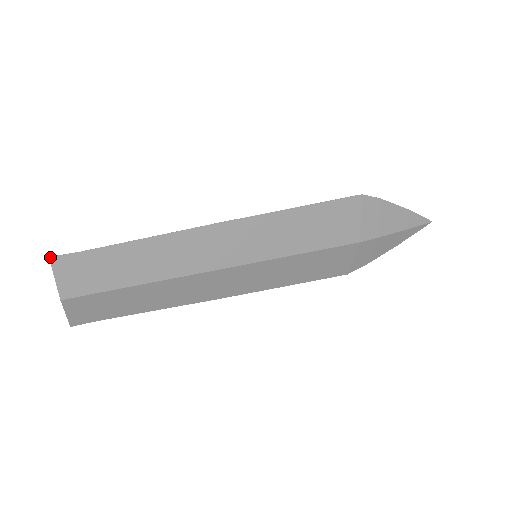
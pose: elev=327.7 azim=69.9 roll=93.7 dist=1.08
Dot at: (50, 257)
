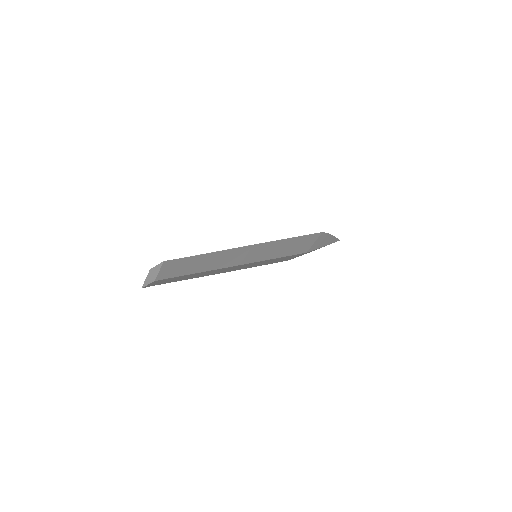
Dot at: (164, 261)
